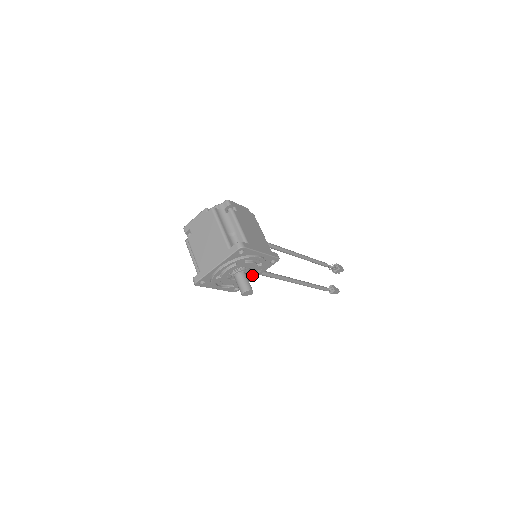
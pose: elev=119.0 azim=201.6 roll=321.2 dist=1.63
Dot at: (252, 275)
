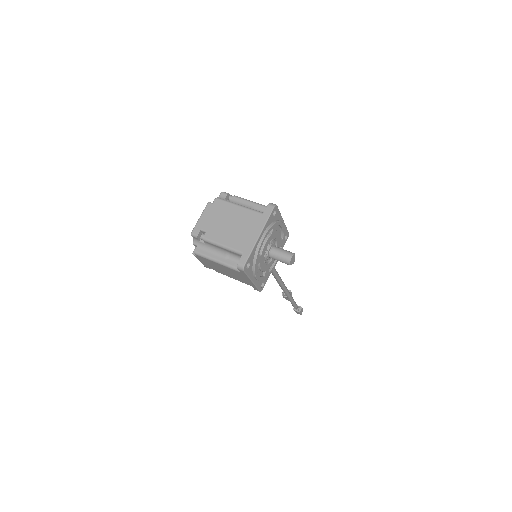
Dot at: occluded
